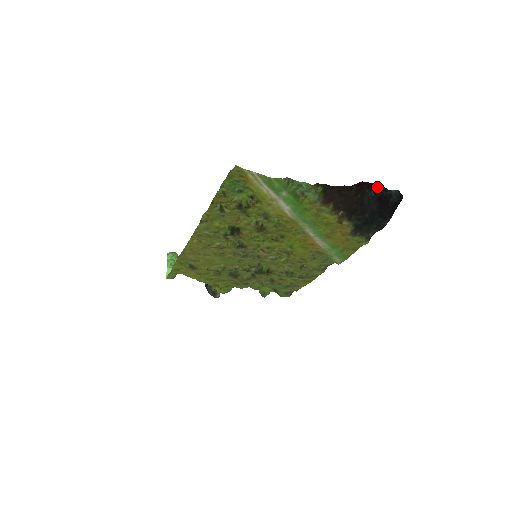
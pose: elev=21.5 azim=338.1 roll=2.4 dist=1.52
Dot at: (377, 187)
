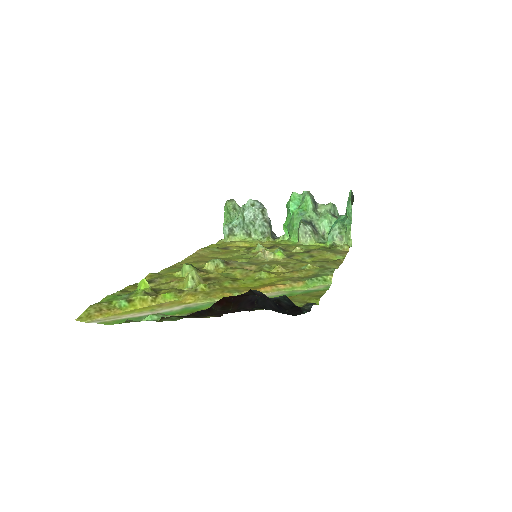
Dot at: (253, 294)
